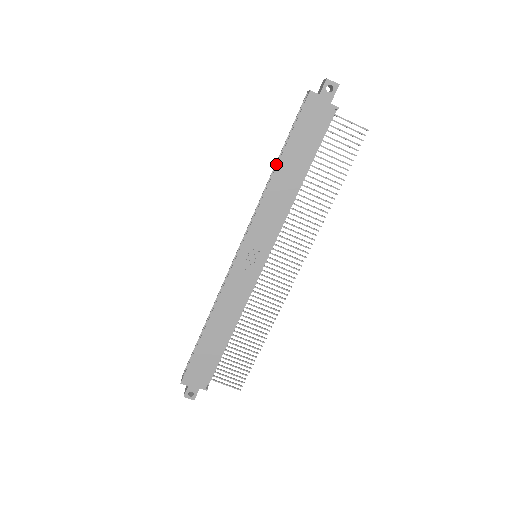
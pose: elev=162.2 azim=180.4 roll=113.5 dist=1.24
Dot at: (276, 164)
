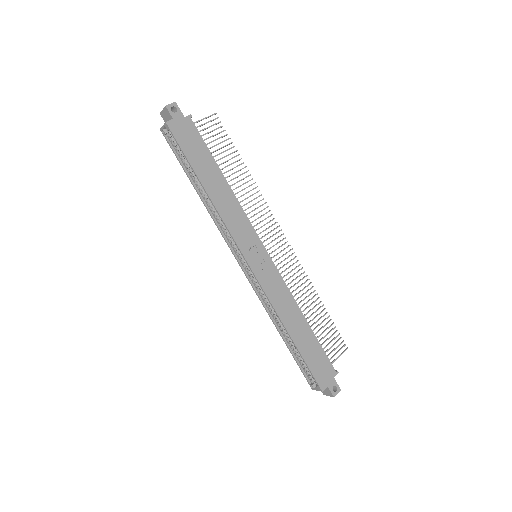
Dot at: (197, 191)
